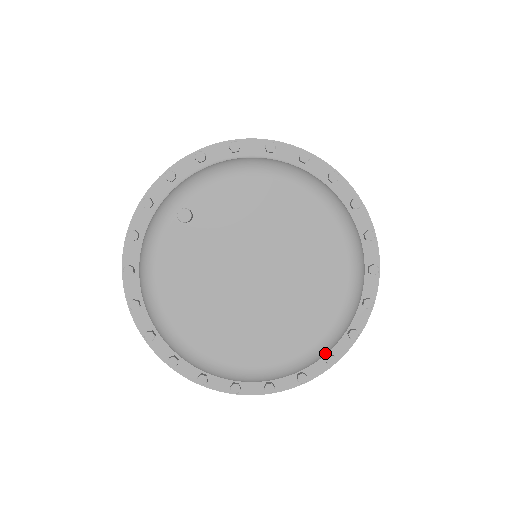
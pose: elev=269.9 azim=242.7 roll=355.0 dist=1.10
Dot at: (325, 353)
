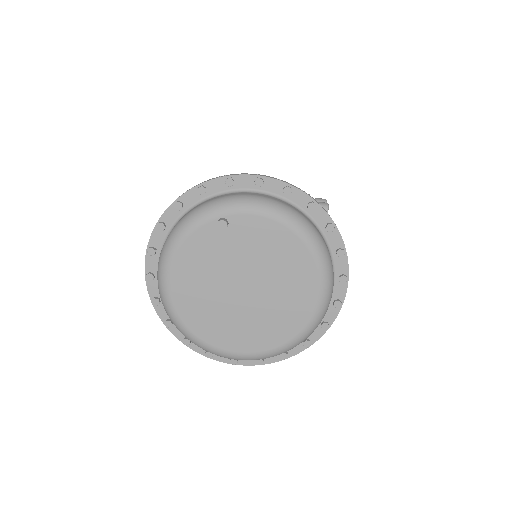
Dot at: (258, 359)
